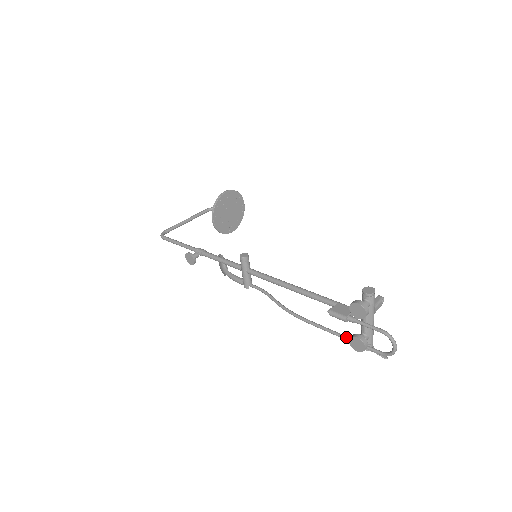
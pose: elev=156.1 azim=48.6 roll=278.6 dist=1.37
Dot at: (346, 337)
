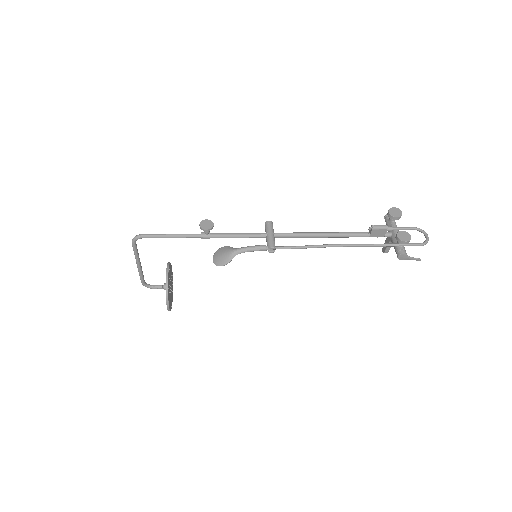
Dot at: (390, 243)
